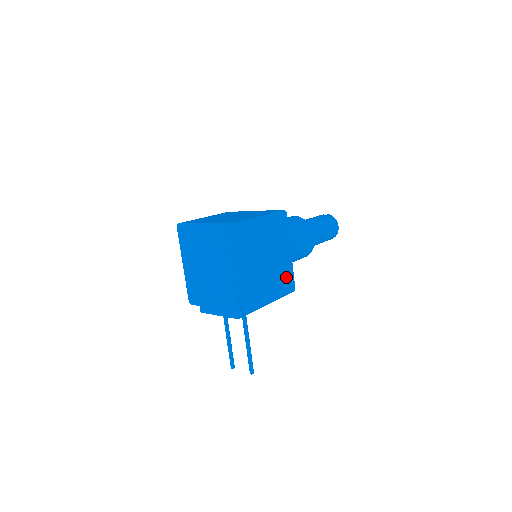
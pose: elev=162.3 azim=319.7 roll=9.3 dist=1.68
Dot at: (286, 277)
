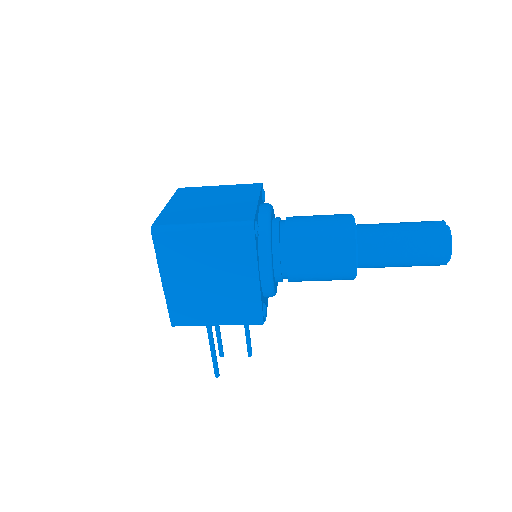
Dot at: (245, 305)
